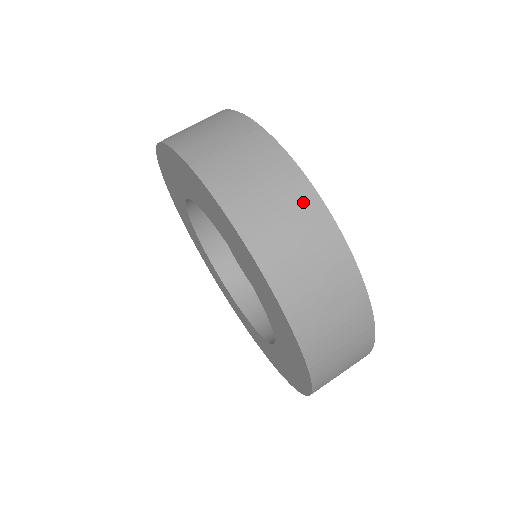
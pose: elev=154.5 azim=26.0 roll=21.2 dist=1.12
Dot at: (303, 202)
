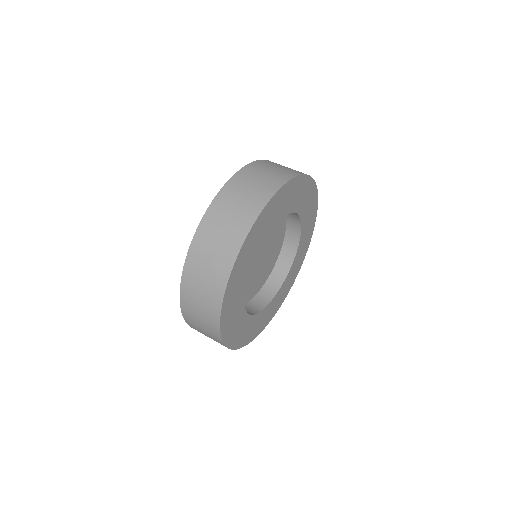
Dot at: (235, 236)
